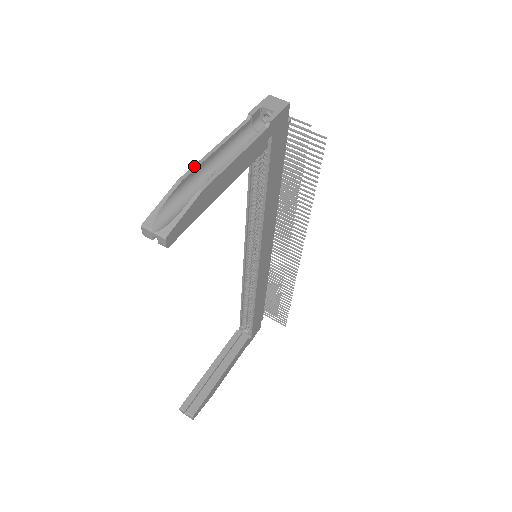
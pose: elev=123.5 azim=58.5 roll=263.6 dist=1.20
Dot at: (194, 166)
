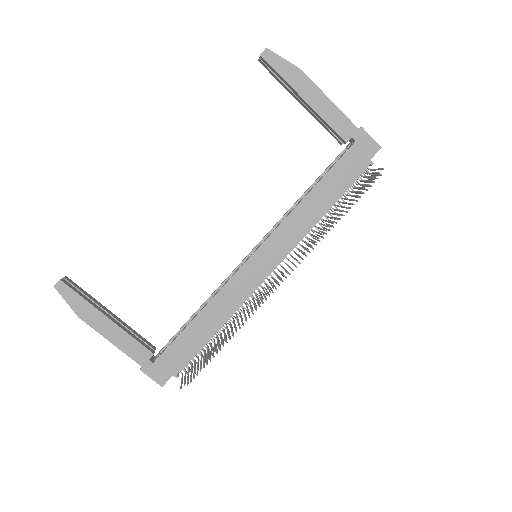
Dot at: occluded
